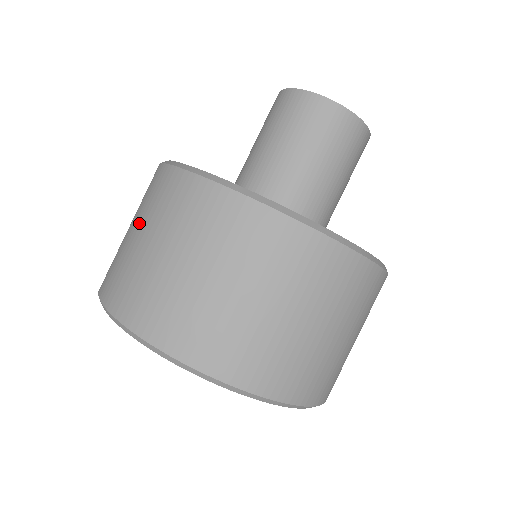
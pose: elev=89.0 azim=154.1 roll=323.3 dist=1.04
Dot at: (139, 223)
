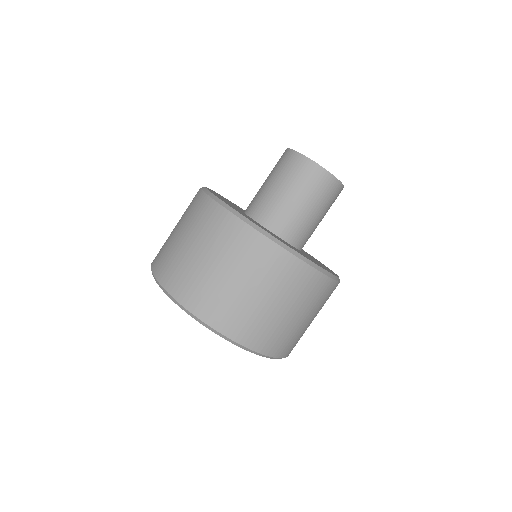
Dot at: (207, 250)
